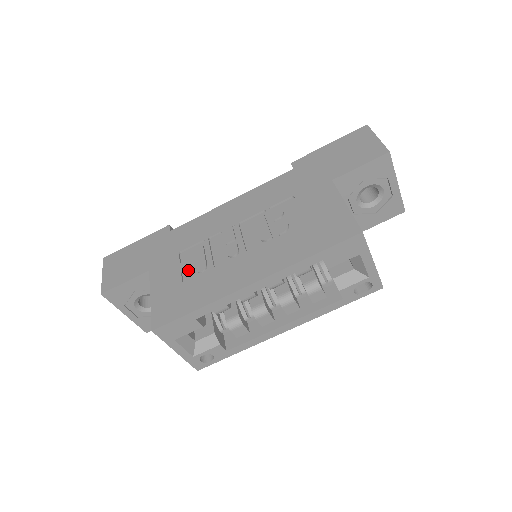
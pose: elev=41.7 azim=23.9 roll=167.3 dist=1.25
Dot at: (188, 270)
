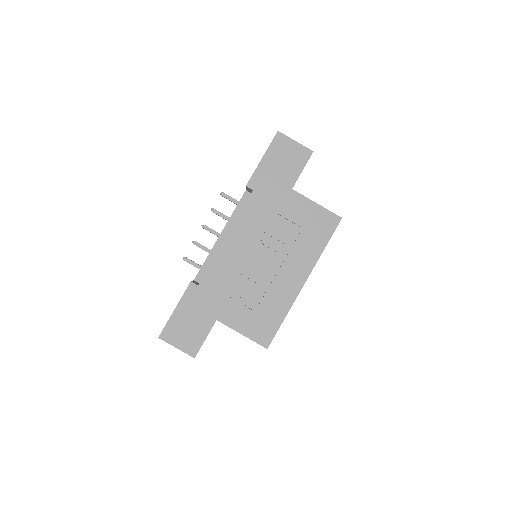
Dot at: (248, 301)
